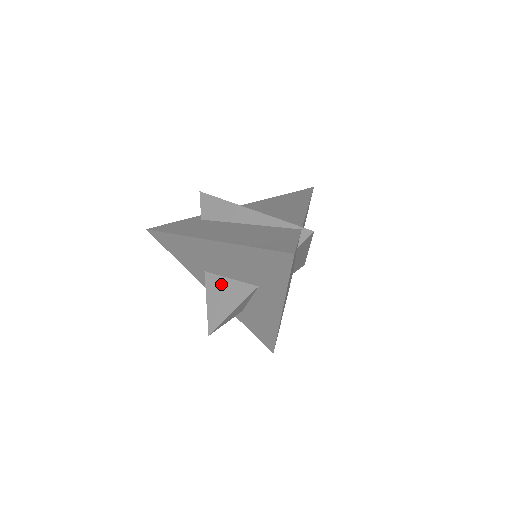
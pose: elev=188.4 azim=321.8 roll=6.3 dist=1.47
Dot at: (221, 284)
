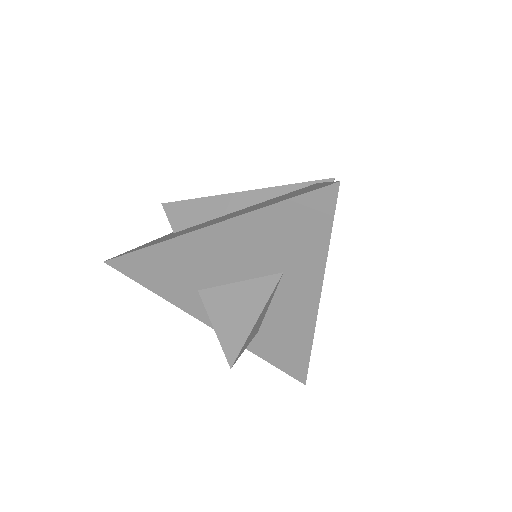
Dot at: (228, 294)
